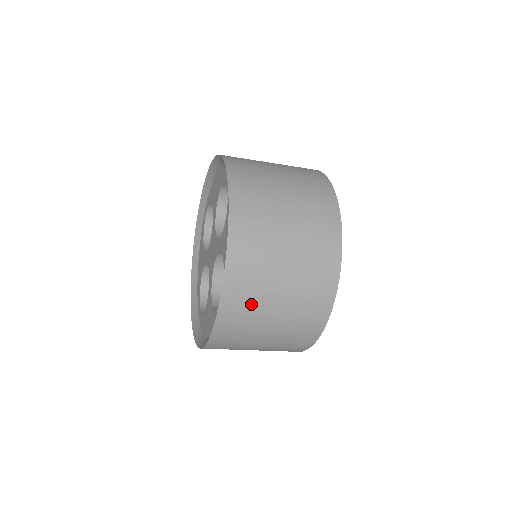
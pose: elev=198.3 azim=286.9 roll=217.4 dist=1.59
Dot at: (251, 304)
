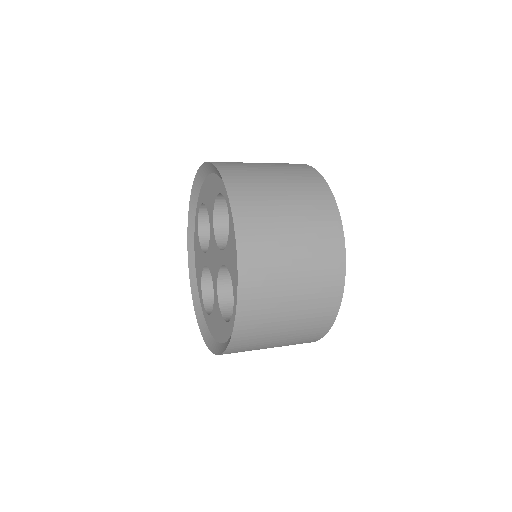
Dot at: (264, 320)
